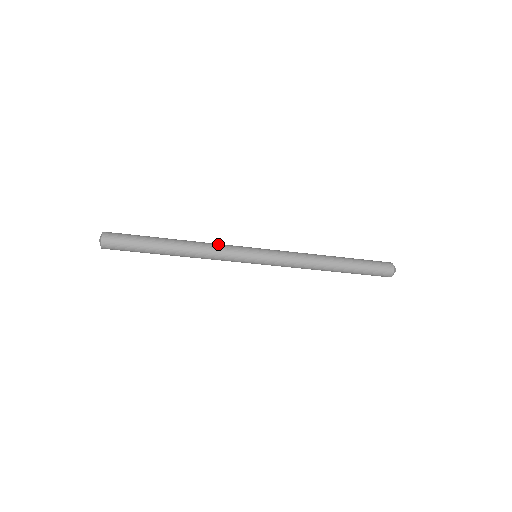
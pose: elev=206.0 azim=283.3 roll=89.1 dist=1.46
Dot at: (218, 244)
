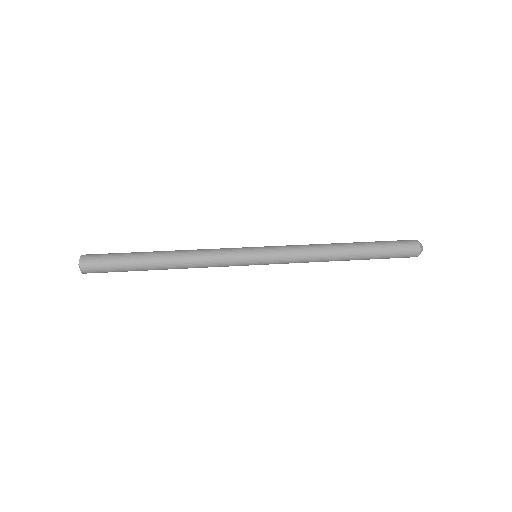
Dot at: (210, 249)
